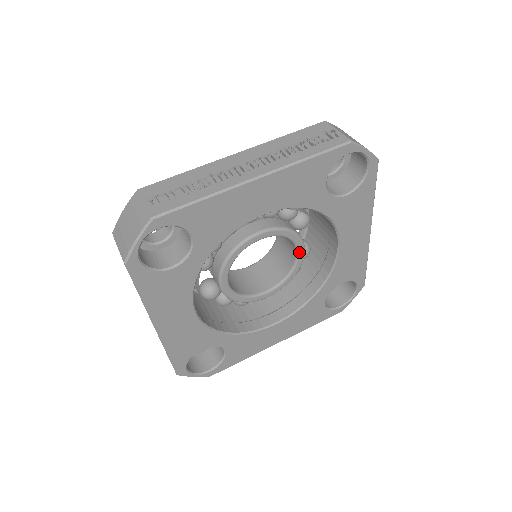
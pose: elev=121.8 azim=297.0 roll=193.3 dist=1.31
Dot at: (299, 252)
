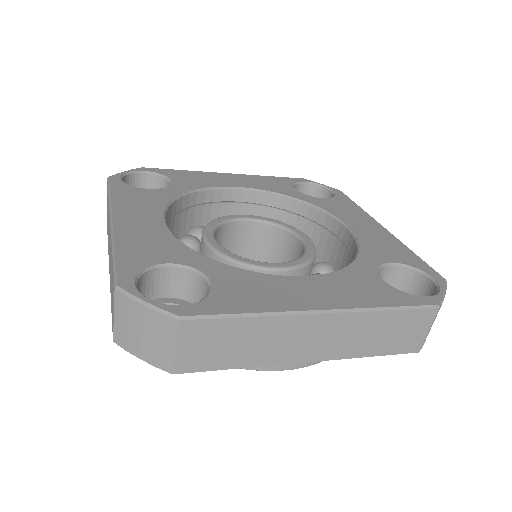
Dot at: (304, 239)
